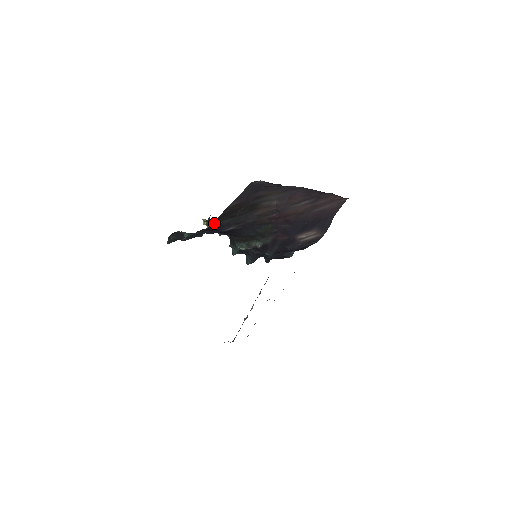
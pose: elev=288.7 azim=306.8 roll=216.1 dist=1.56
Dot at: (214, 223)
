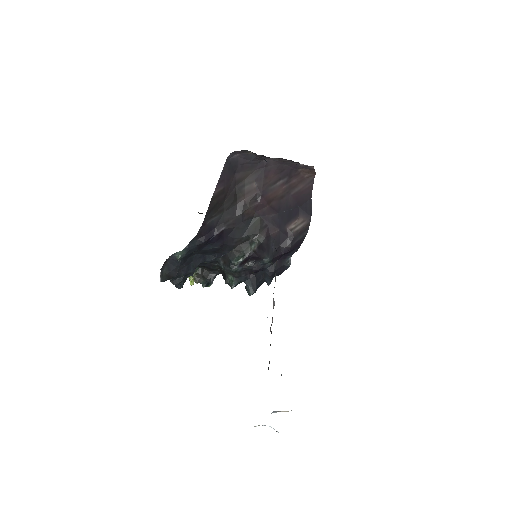
Dot at: (204, 222)
